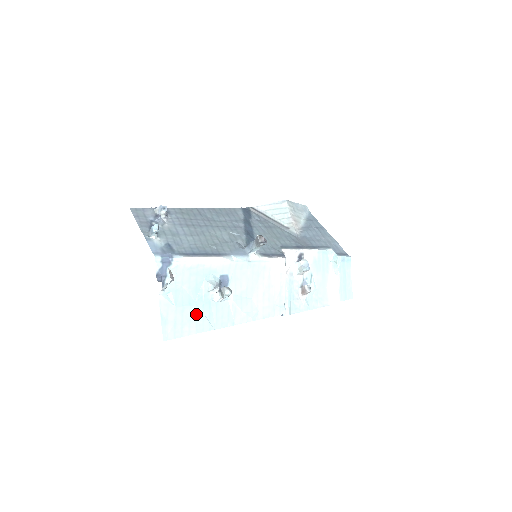
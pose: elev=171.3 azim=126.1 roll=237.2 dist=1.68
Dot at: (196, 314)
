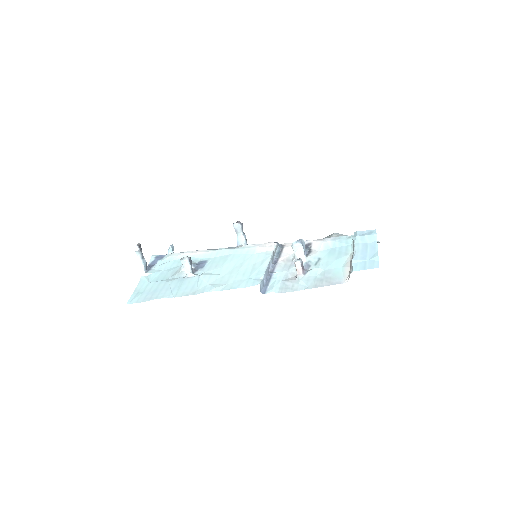
Dot at: (163, 286)
